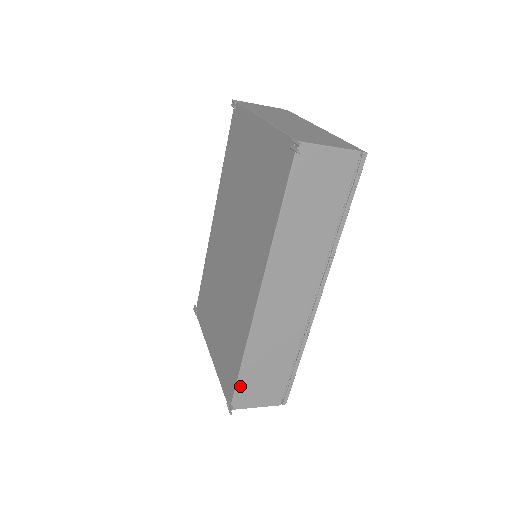
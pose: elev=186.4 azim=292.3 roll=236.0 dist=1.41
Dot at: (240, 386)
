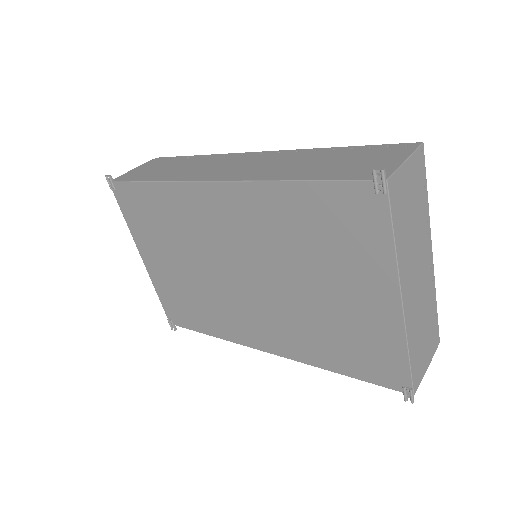
Dot at: occluded
